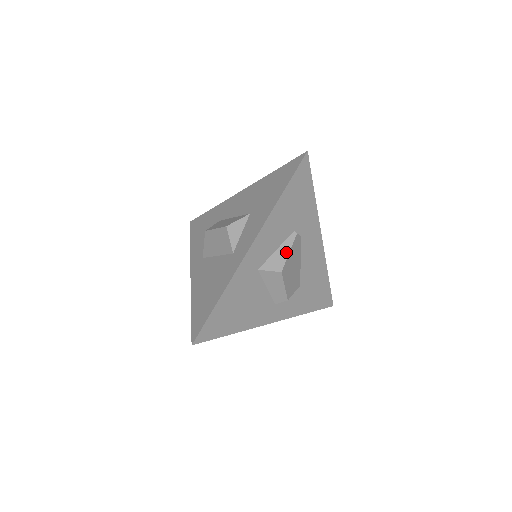
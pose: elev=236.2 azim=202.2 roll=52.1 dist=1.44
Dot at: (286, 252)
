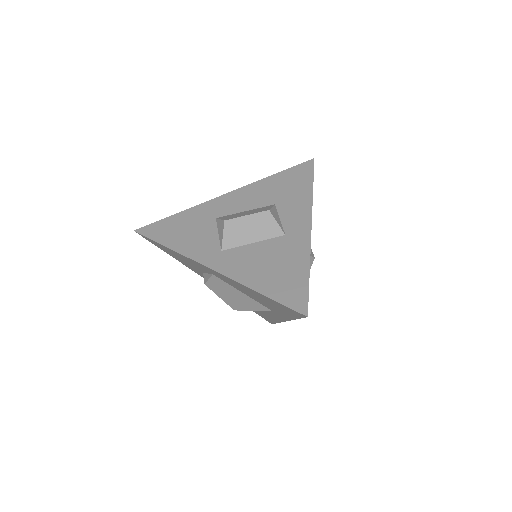
Dot at: occluded
